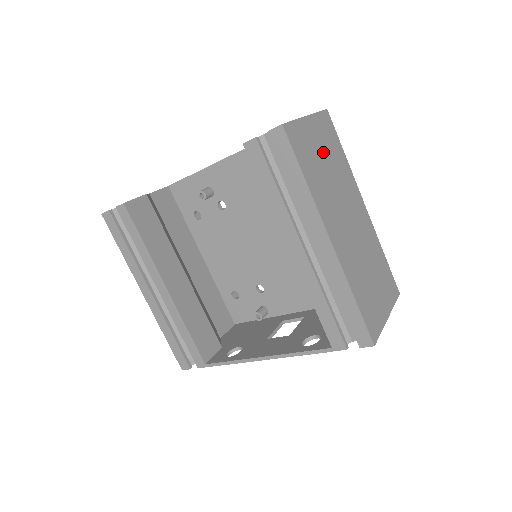
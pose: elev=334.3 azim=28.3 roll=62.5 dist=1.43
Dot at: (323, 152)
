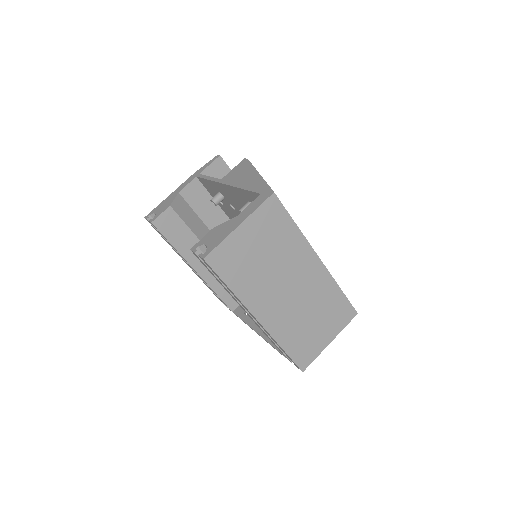
Dot at: (260, 246)
